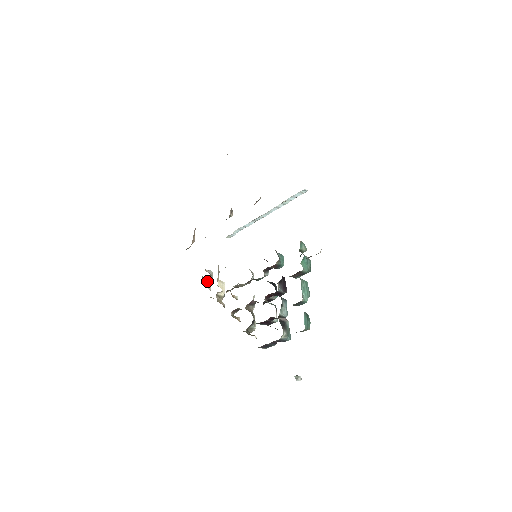
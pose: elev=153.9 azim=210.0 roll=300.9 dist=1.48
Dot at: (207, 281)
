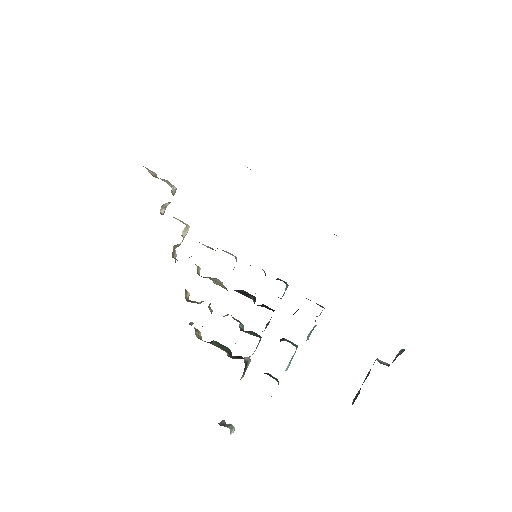
Dot at: (166, 203)
